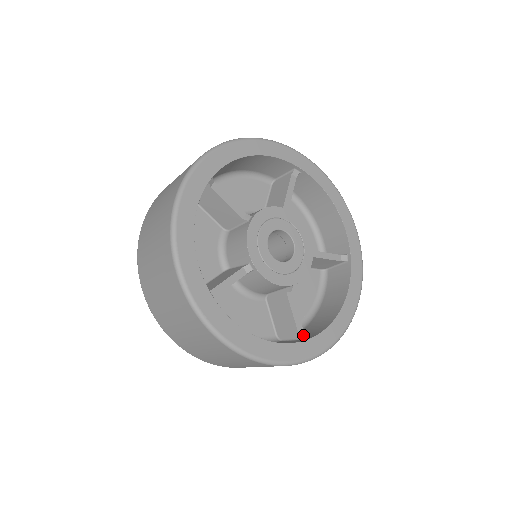
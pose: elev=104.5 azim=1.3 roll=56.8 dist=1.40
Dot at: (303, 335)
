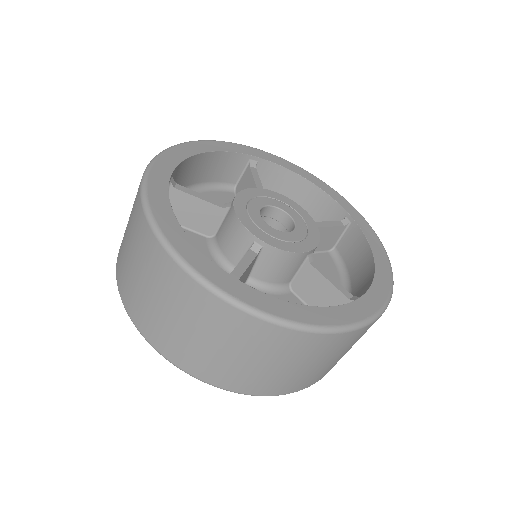
Dot at: (353, 298)
